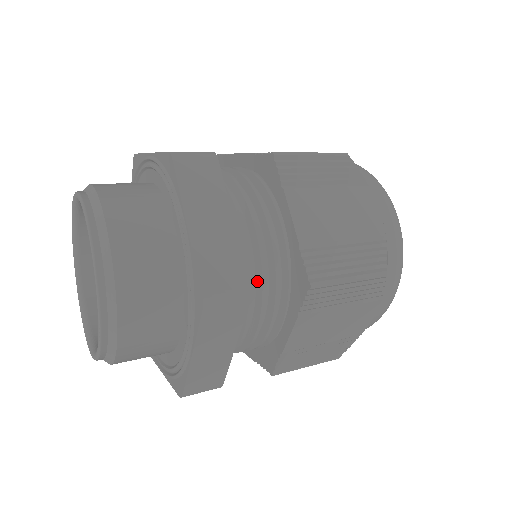
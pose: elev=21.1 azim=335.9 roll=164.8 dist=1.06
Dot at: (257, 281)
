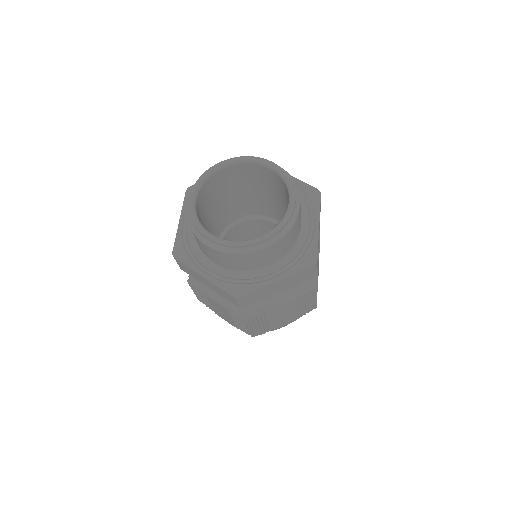
Dot at: occluded
